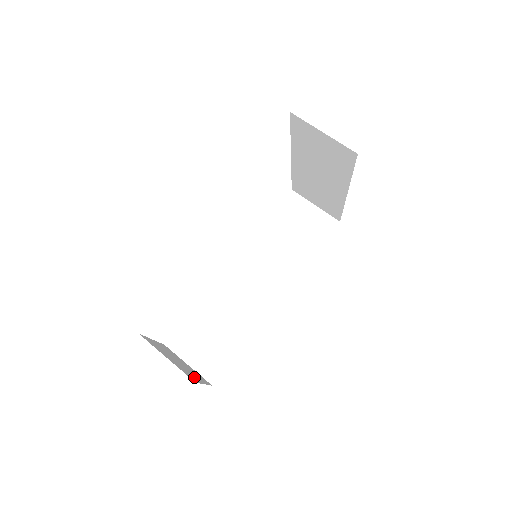
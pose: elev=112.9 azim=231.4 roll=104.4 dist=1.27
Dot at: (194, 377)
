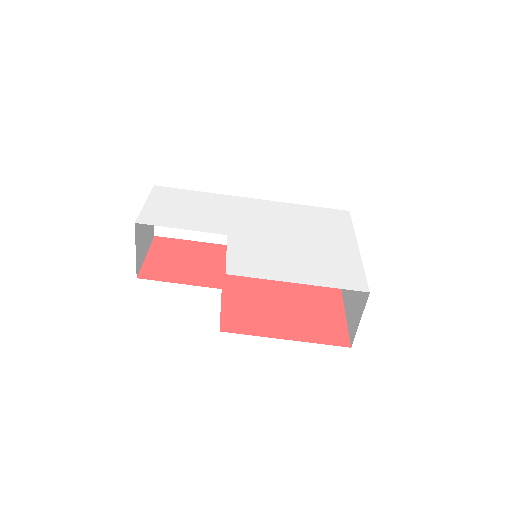
Dot at: (143, 256)
